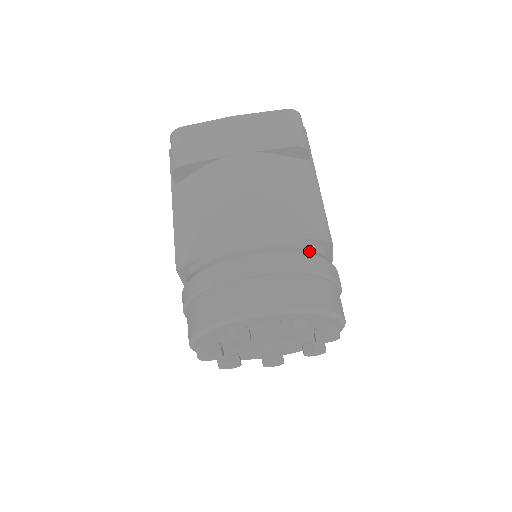
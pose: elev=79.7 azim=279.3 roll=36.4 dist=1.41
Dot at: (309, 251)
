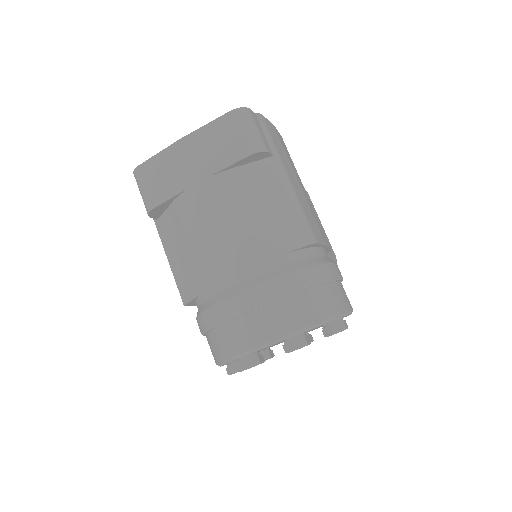
Dot at: (292, 266)
